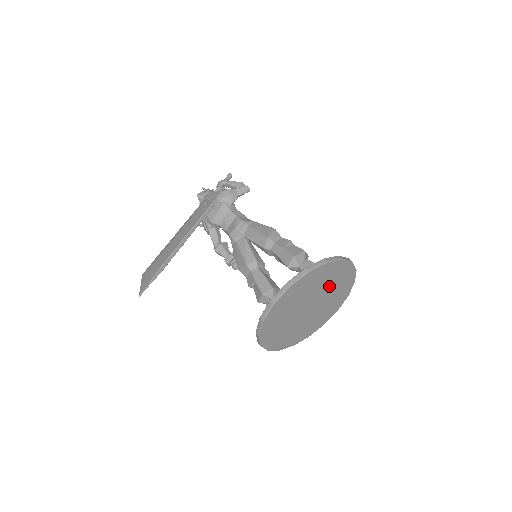
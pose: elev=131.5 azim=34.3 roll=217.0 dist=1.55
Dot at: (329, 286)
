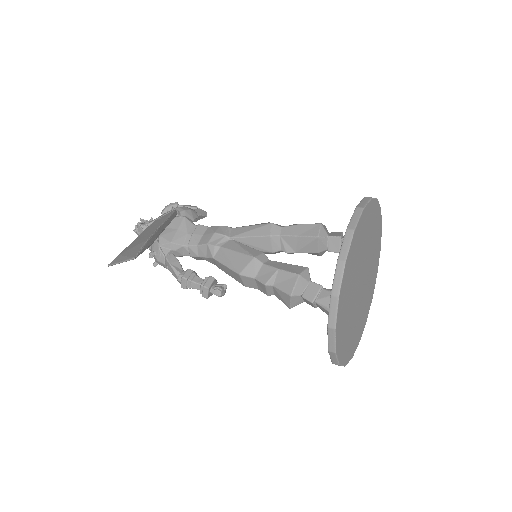
Dot at: (371, 254)
